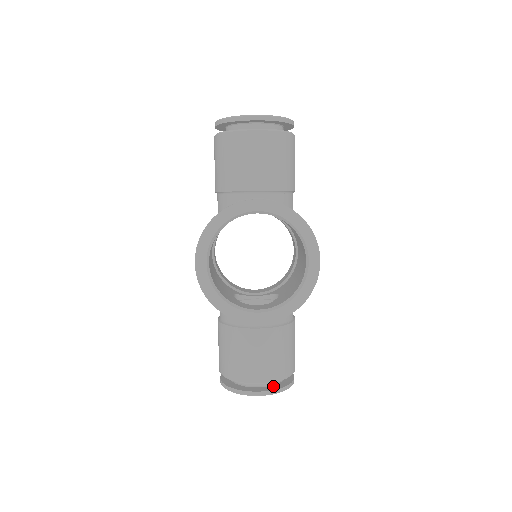
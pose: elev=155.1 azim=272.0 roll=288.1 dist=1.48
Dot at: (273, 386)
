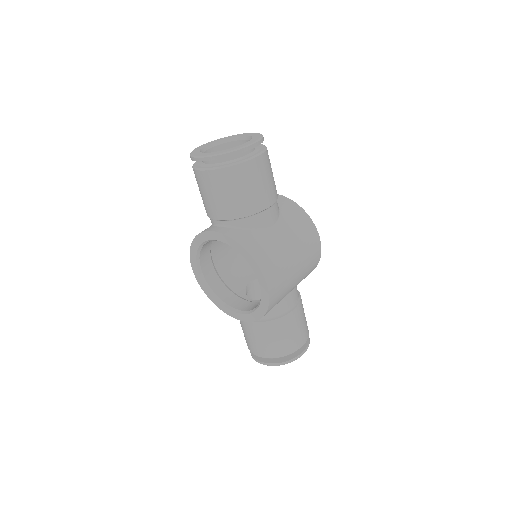
Dot at: (275, 359)
